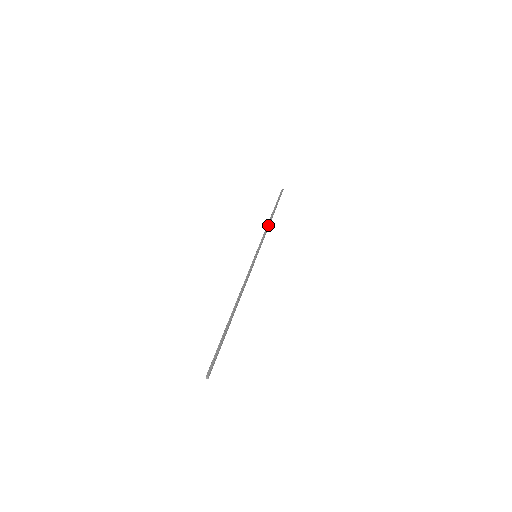
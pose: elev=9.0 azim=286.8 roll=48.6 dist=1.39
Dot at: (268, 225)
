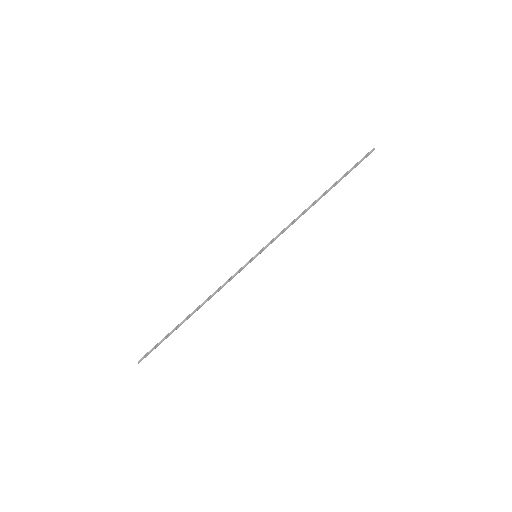
Dot at: (301, 214)
